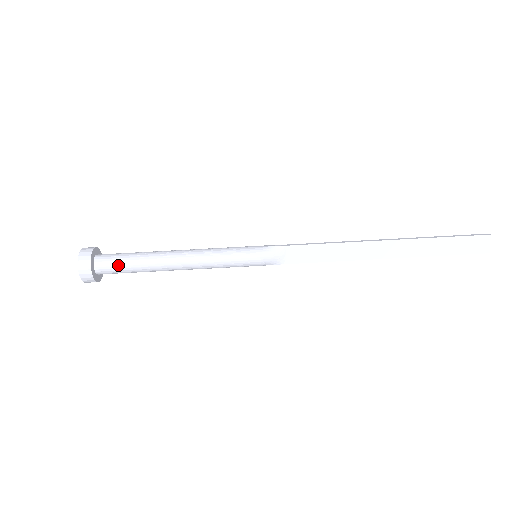
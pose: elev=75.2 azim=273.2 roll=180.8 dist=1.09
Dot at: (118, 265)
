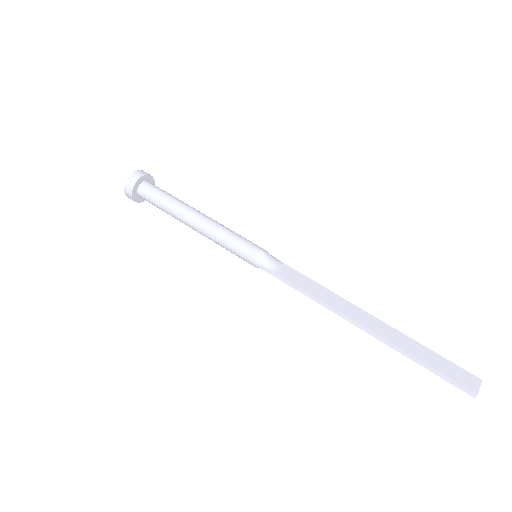
Dot at: (160, 190)
